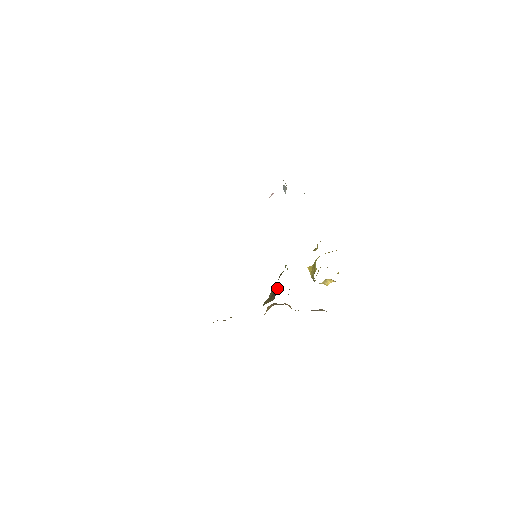
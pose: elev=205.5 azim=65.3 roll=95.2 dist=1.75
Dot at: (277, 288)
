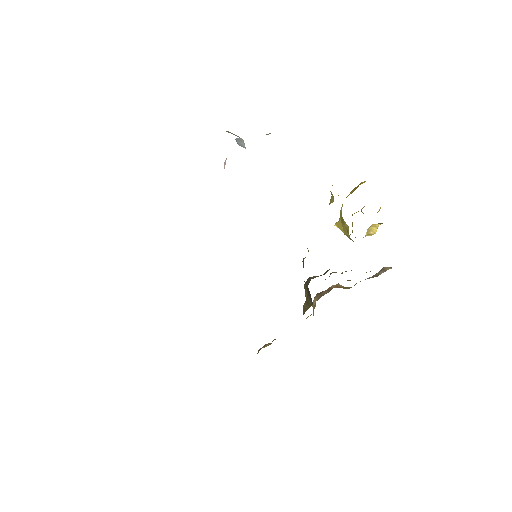
Dot at: (309, 279)
